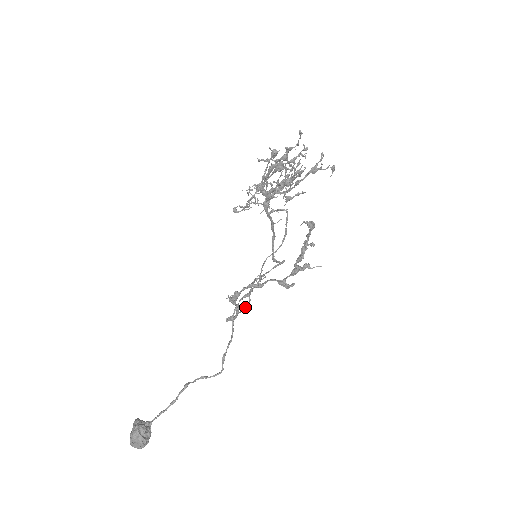
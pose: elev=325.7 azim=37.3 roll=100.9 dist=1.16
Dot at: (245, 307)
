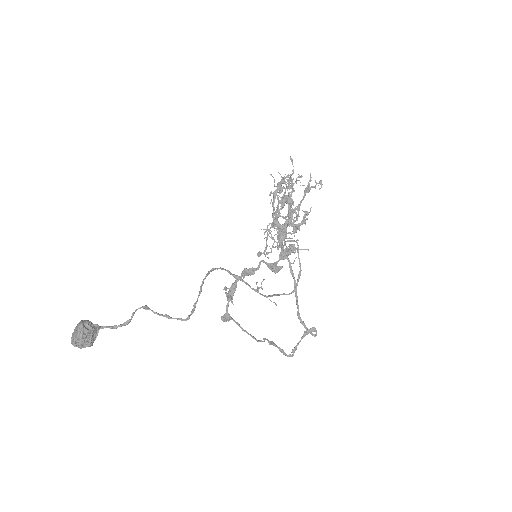
Dot at: (253, 337)
